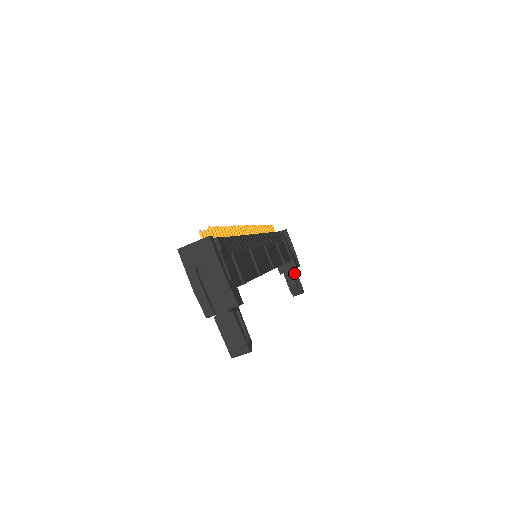
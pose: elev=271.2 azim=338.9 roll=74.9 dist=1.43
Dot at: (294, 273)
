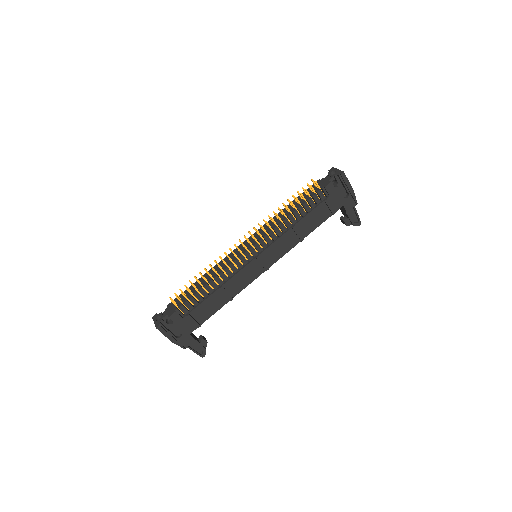
Dot at: (346, 214)
